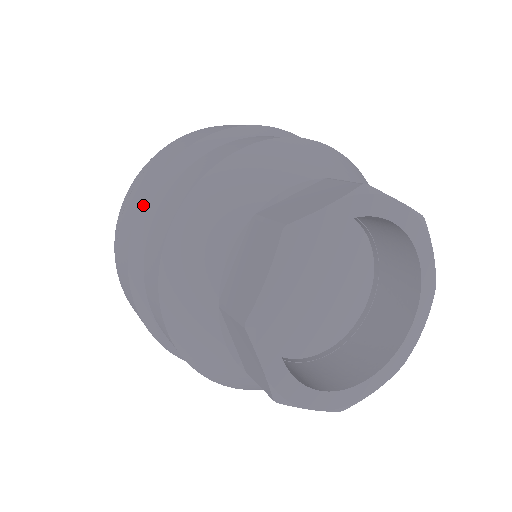
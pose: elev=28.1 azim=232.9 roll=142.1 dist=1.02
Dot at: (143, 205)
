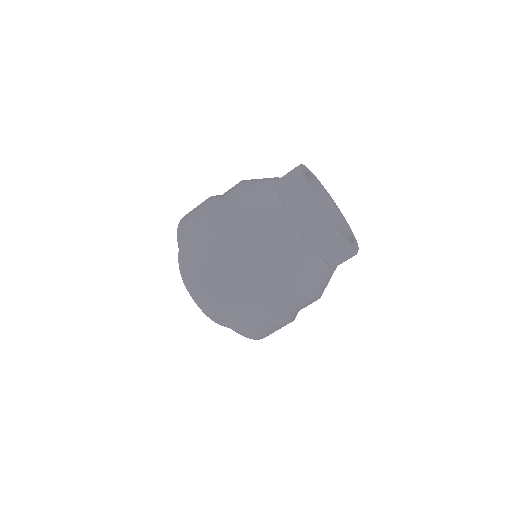
Dot at: (207, 219)
